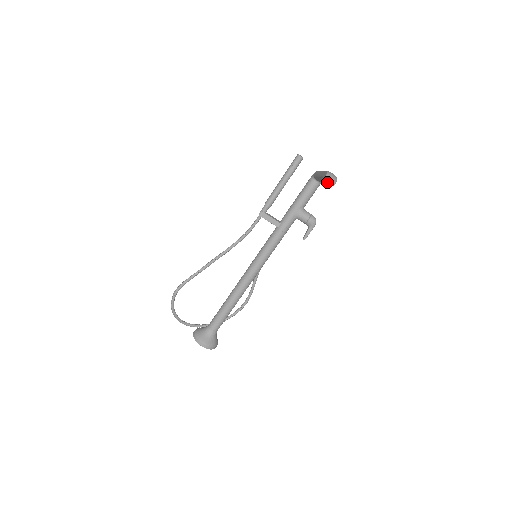
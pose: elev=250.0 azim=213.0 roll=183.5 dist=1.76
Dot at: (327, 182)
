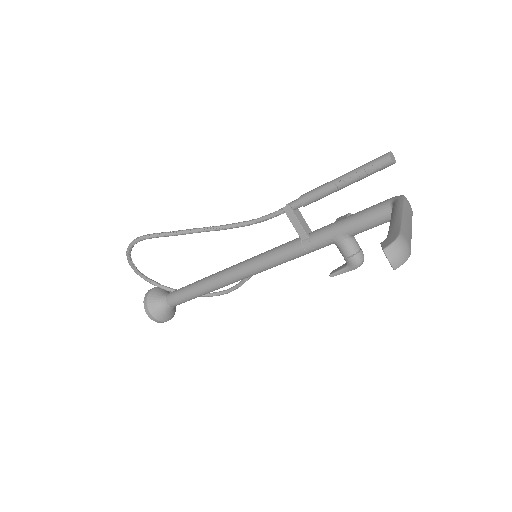
Dot at: occluded
